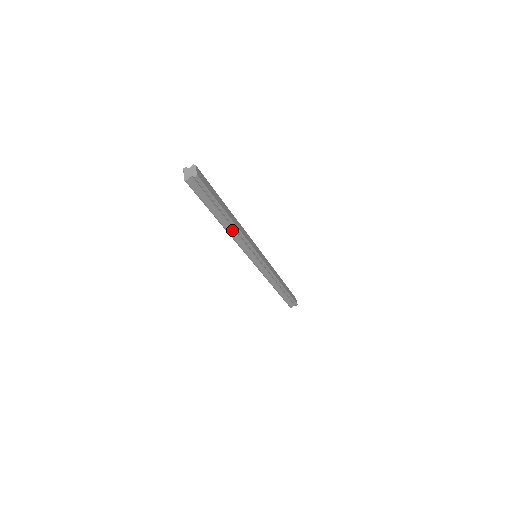
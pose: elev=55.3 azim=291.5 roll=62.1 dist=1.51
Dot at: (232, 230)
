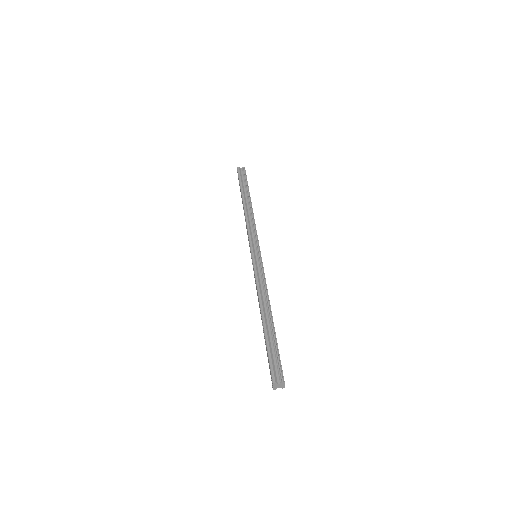
Dot at: (248, 212)
